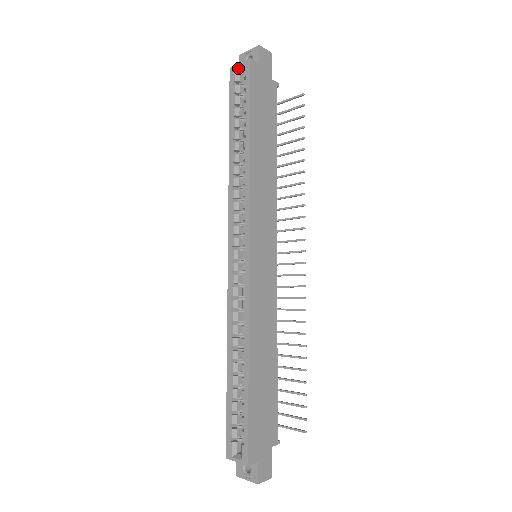
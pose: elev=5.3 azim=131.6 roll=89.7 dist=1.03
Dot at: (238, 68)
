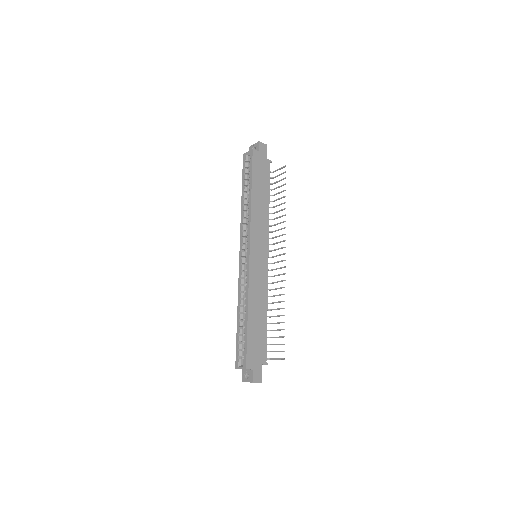
Dot at: (247, 154)
